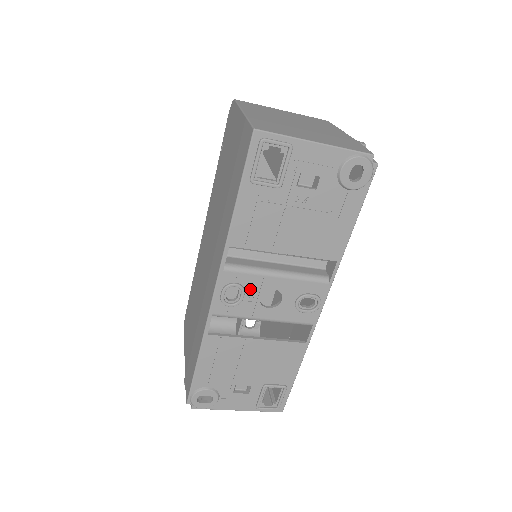
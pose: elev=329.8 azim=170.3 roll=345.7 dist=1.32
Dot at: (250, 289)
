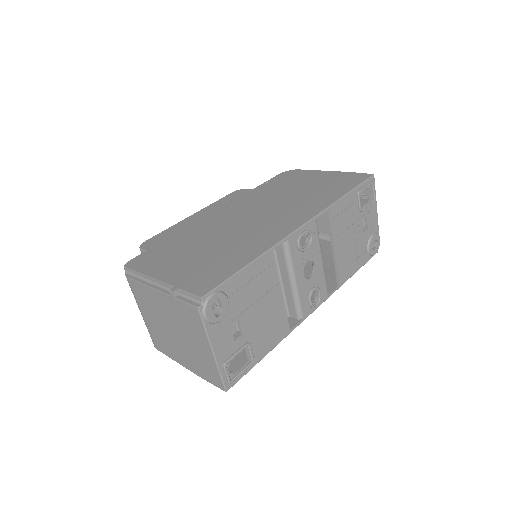
Dot at: (311, 249)
